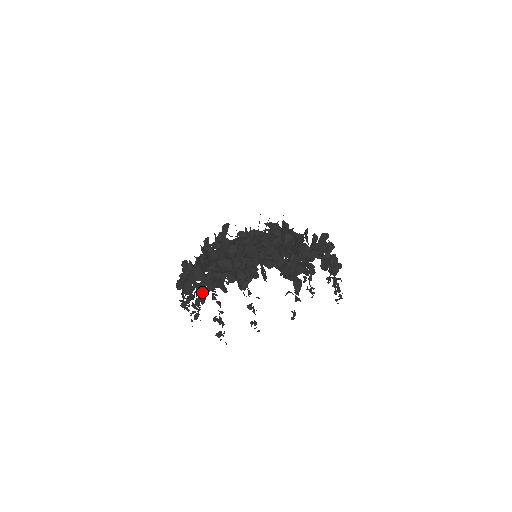
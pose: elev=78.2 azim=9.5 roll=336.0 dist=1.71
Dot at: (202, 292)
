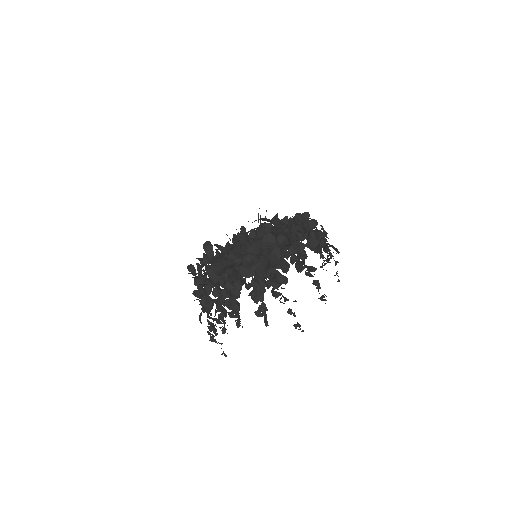
Dot at: occluded
